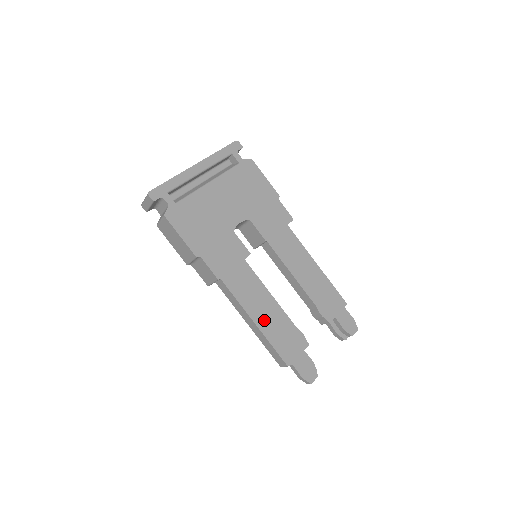
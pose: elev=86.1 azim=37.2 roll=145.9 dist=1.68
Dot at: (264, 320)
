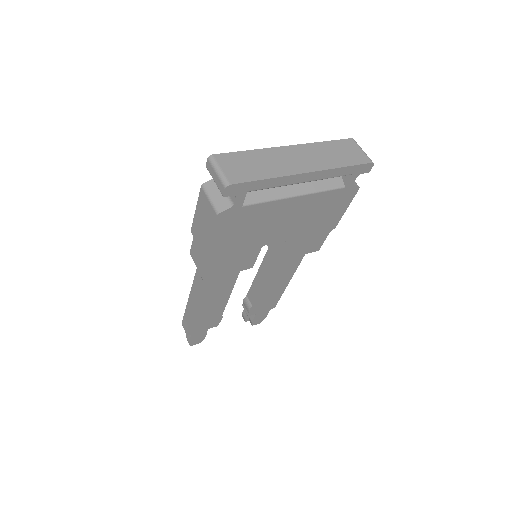
Dot at: (205, 307)
